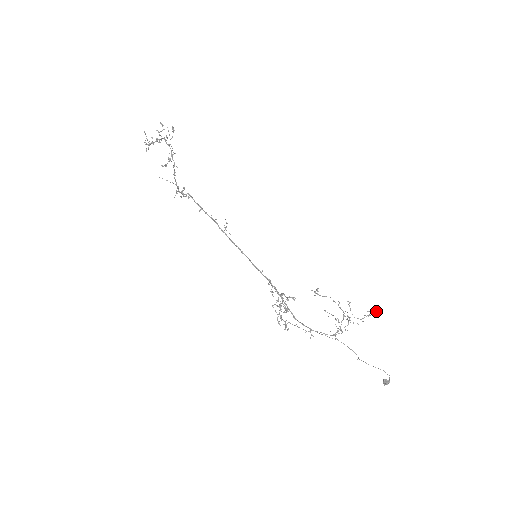
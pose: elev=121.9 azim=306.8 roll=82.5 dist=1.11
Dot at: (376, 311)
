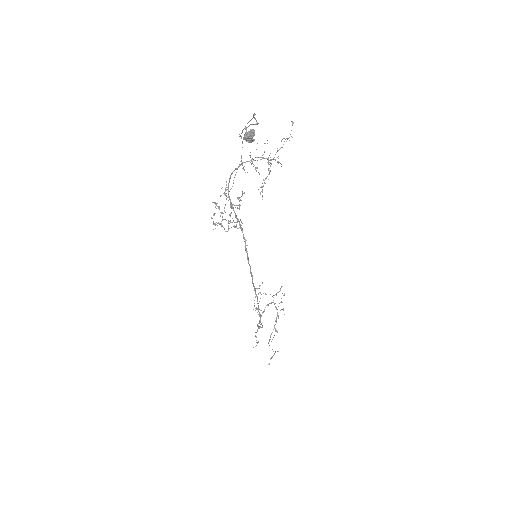
Dot at: occluded
